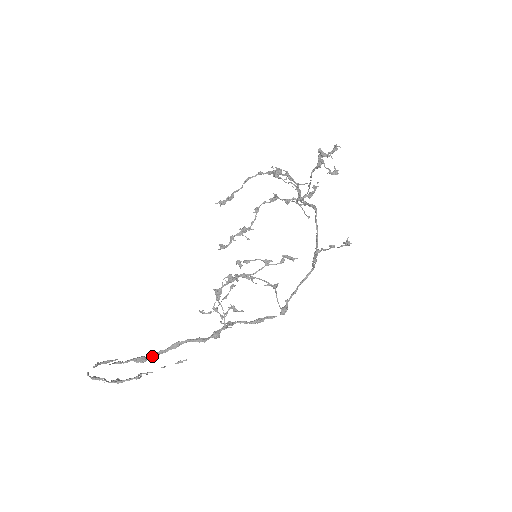
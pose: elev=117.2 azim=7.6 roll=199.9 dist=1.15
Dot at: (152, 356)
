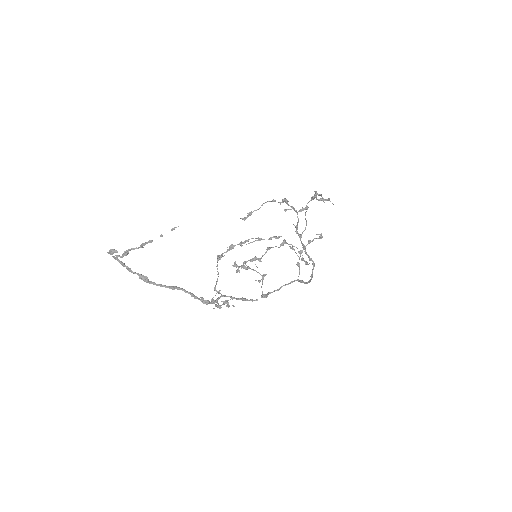
Dot at: (153, 283)
